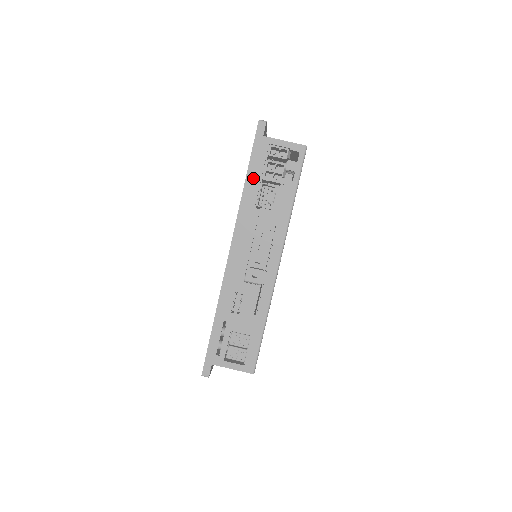
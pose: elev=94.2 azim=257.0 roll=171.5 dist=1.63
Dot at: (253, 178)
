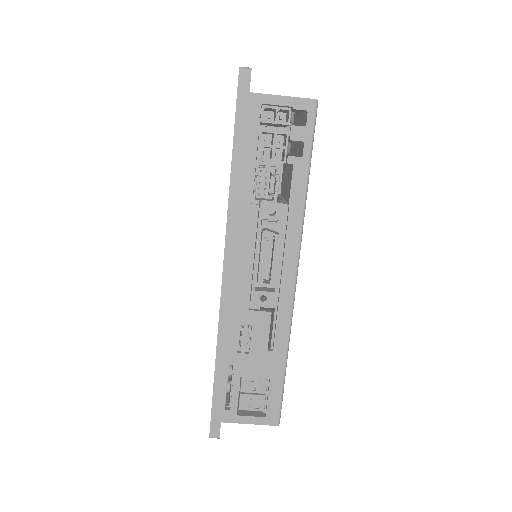
Dot at: (242, 160)
